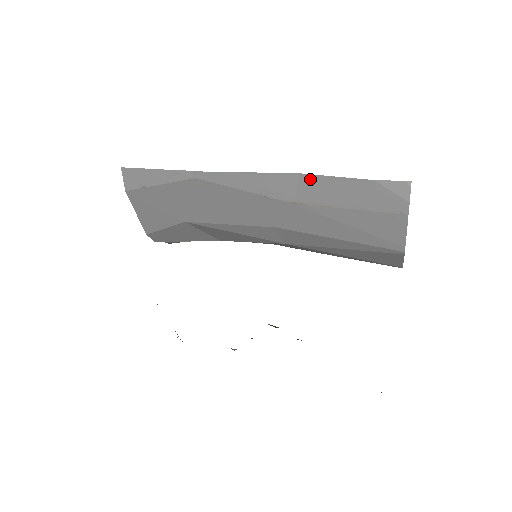
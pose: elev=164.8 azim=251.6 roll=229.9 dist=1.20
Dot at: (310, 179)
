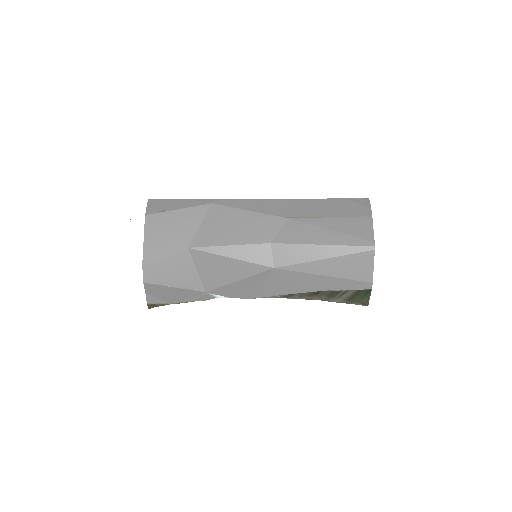
Dot at: (301, 202)
